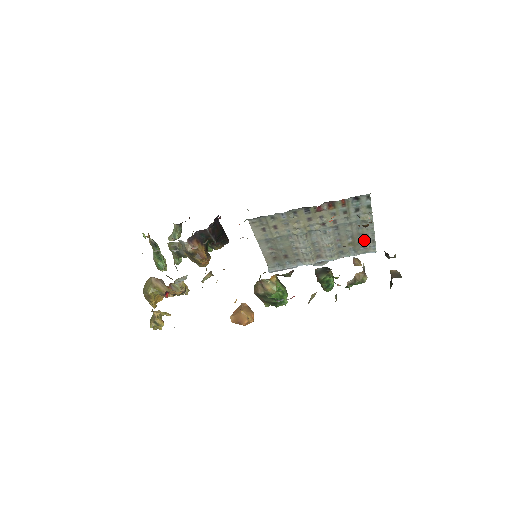
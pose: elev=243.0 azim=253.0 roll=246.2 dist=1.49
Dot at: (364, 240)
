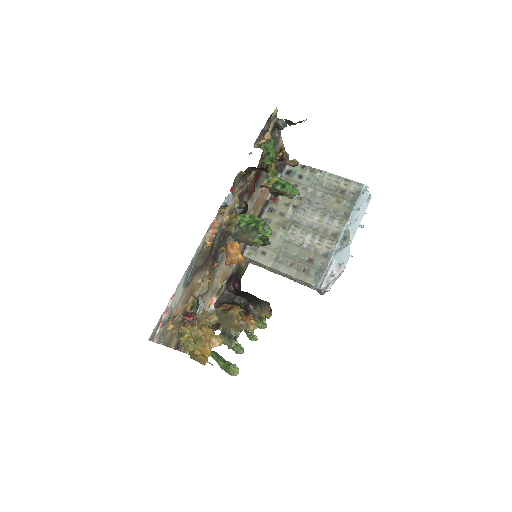
Dot at: (342, 189)
